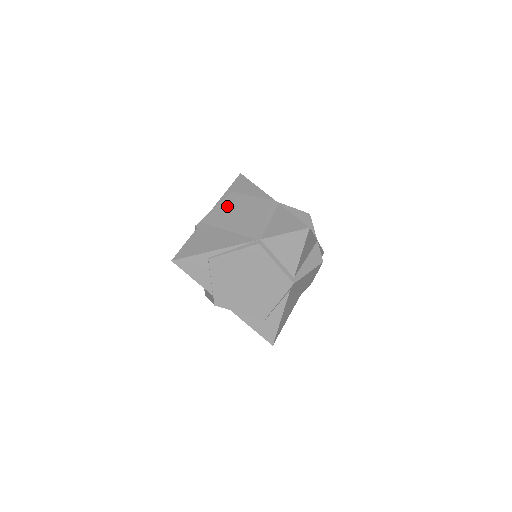
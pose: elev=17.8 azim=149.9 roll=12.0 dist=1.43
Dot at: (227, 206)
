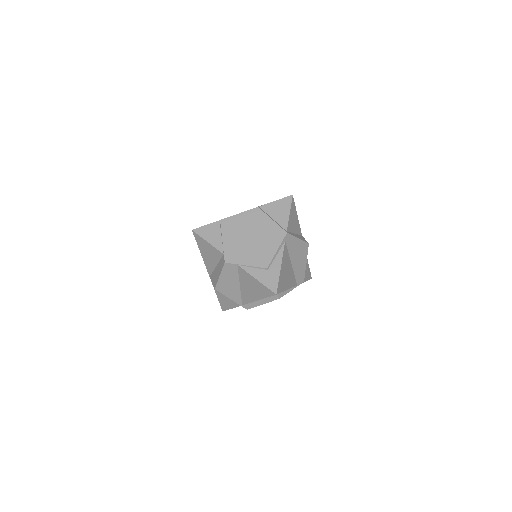
Dot at: occluded
